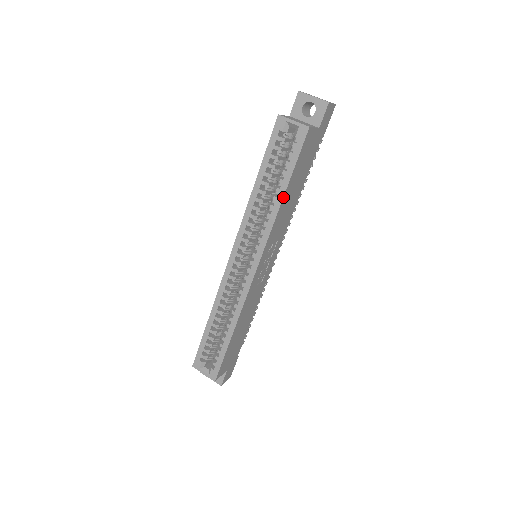
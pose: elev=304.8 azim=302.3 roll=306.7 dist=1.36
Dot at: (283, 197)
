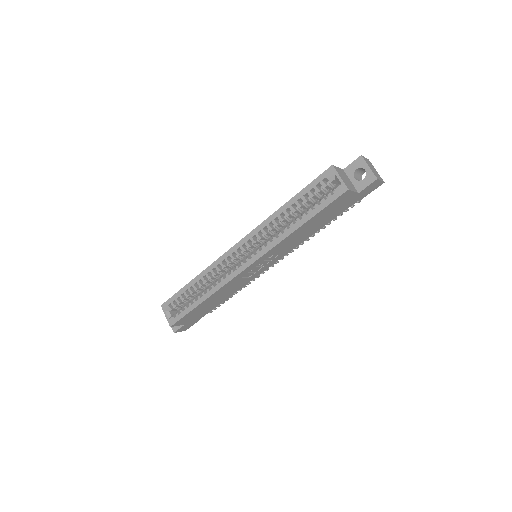
Dot at: (298, 228)
